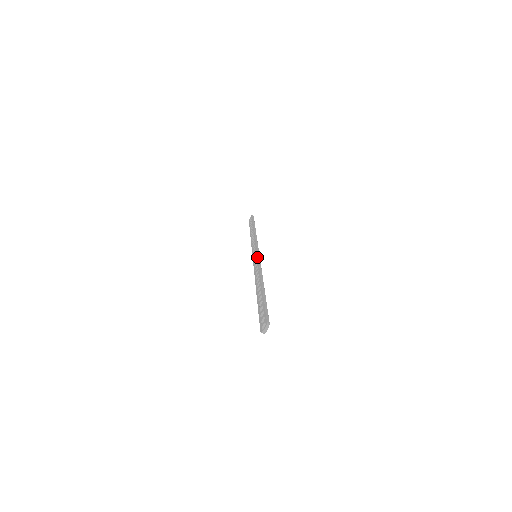
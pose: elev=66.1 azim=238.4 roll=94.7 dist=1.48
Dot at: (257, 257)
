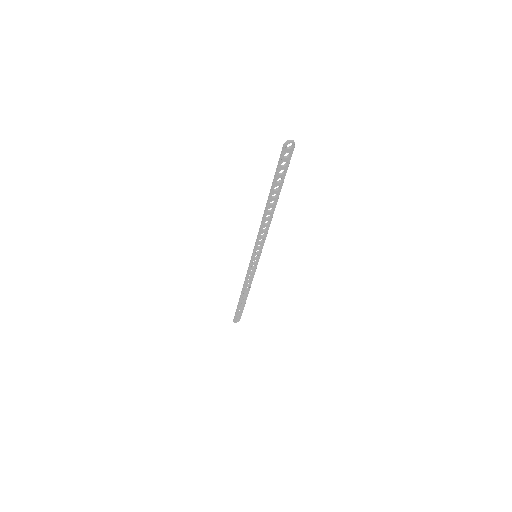
Dot at: (261, 246)
